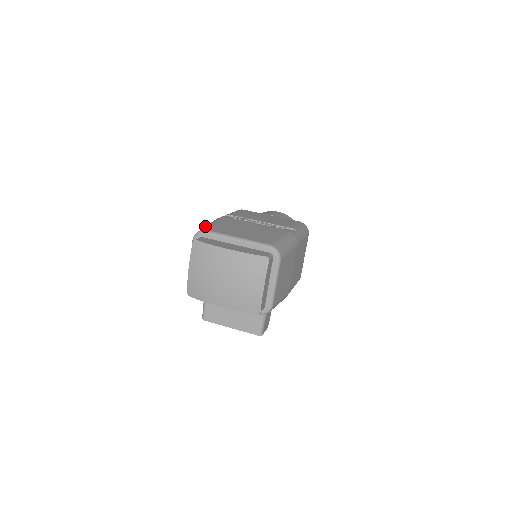
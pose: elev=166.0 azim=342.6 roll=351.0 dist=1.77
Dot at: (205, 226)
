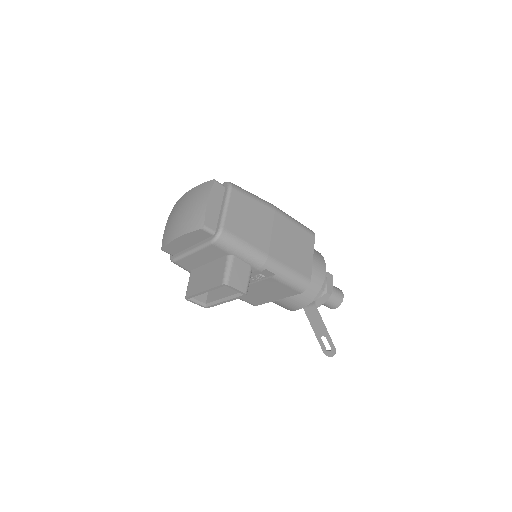
Dot at: occluded
